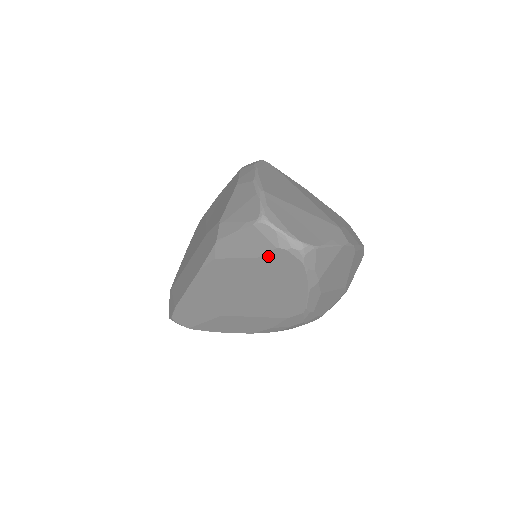
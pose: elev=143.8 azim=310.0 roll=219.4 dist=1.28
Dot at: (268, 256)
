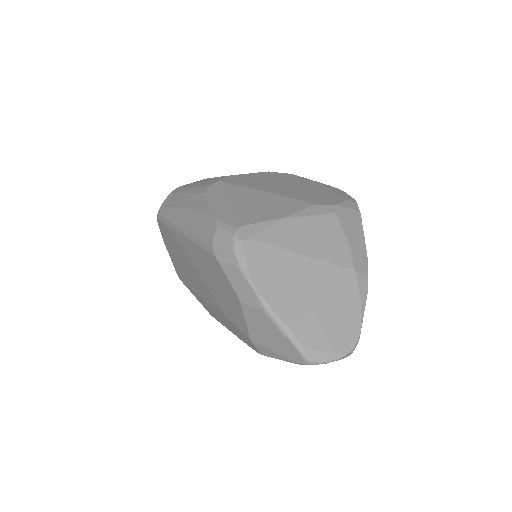
Dot at: occluded
